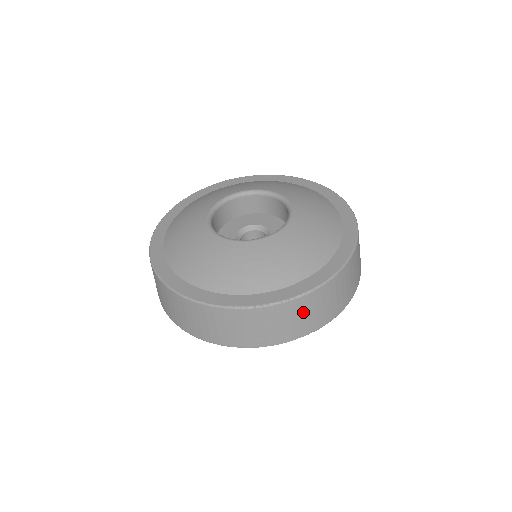
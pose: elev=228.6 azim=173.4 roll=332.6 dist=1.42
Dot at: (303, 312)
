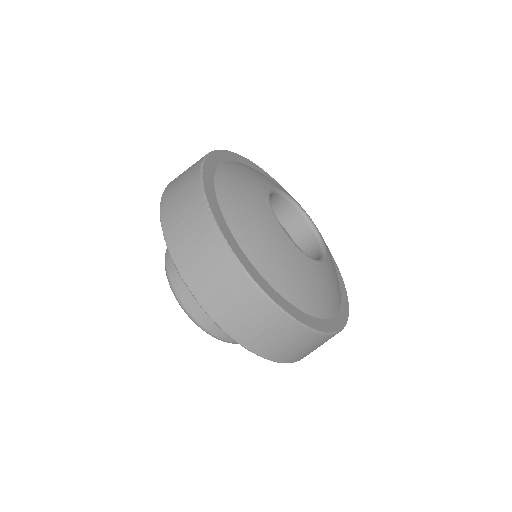
Dot at: (218, 271)
